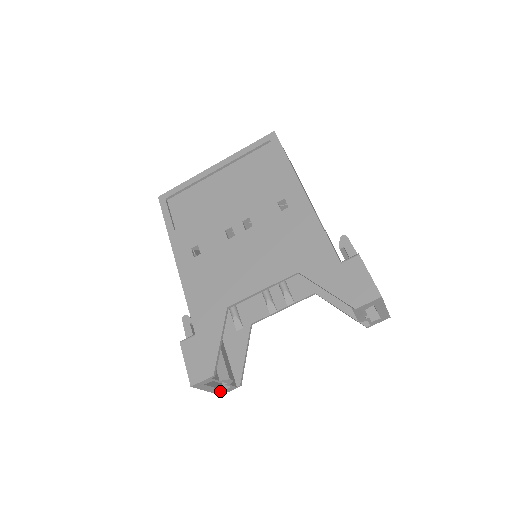
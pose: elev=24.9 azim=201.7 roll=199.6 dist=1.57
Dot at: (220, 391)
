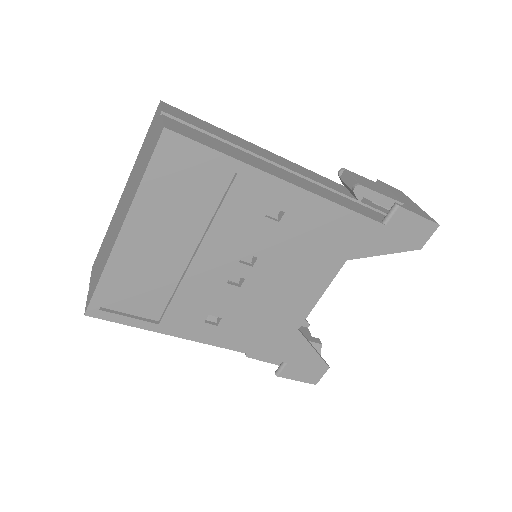
Dot at: occluded
